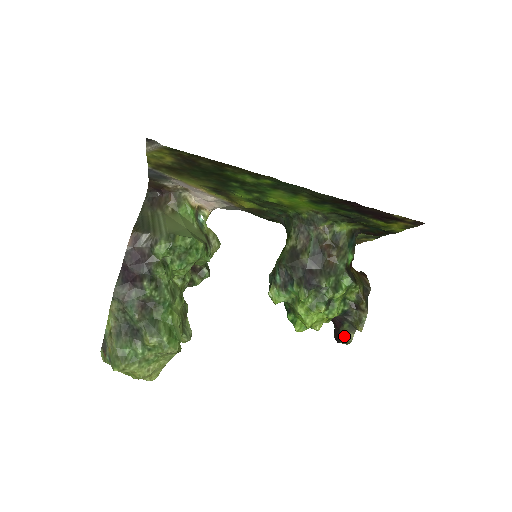
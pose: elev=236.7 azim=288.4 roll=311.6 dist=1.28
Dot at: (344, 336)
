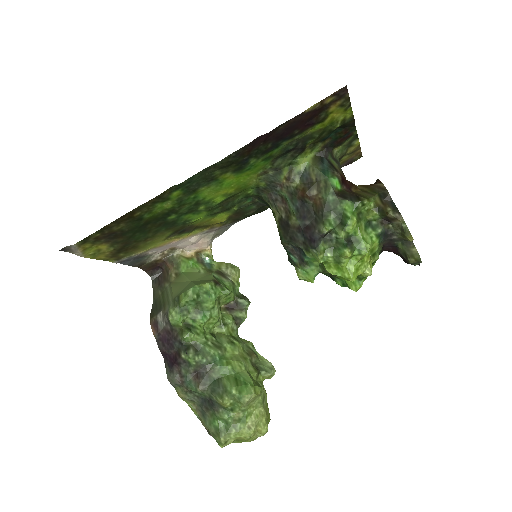
Dot at: (408, 257)
